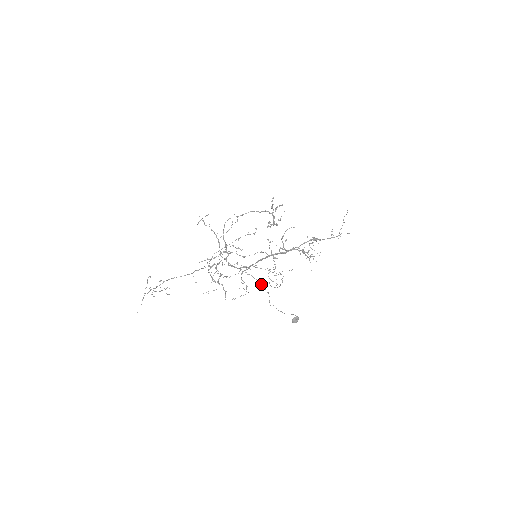
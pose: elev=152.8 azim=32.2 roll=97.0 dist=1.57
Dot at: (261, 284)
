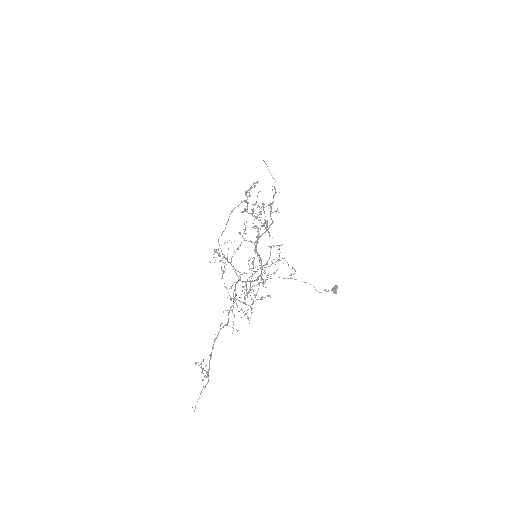
Dot at: (295, 279)
